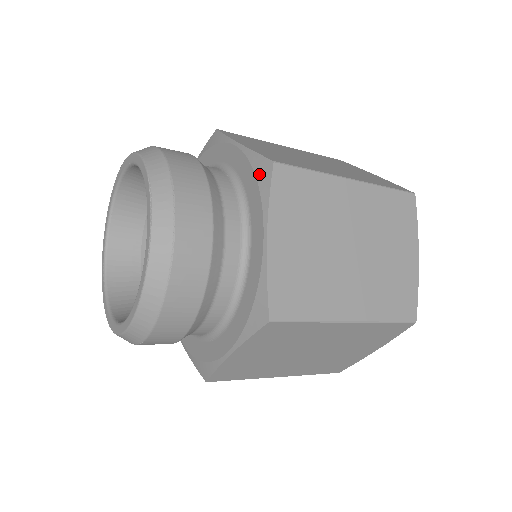
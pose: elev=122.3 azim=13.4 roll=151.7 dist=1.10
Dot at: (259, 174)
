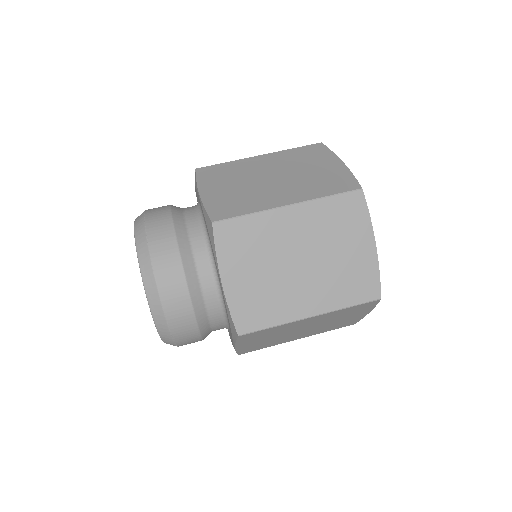
Dot at: occluded
